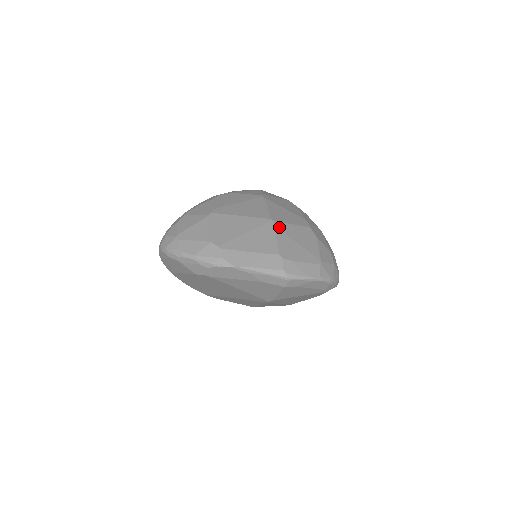
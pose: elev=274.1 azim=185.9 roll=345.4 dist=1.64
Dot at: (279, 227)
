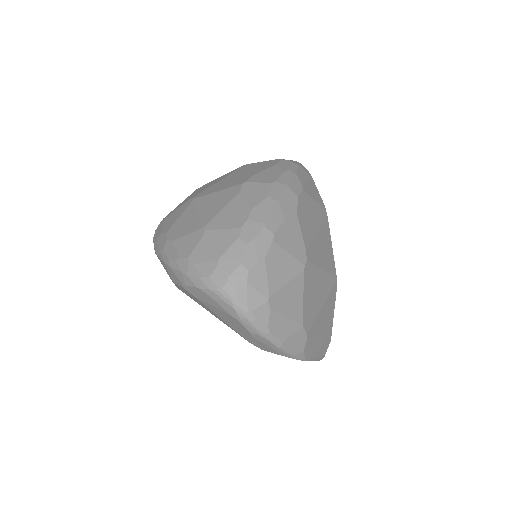
Dot at: (336, 289)
